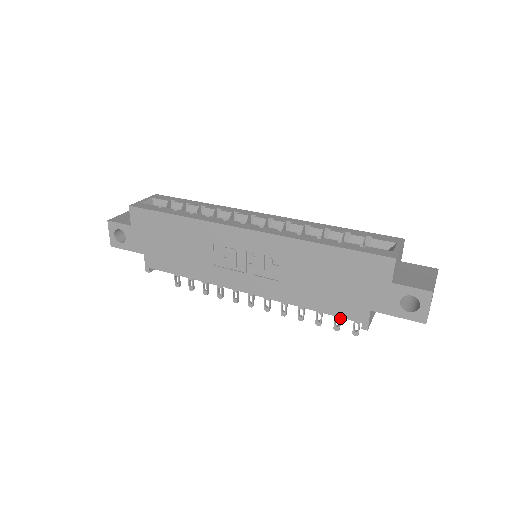
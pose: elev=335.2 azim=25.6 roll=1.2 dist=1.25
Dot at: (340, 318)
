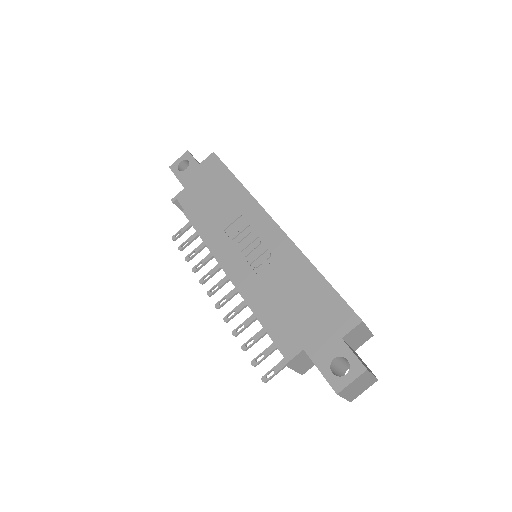
Dot at: (266, 356)
